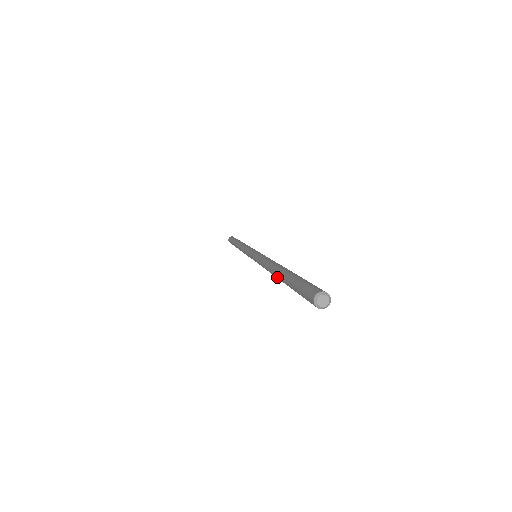
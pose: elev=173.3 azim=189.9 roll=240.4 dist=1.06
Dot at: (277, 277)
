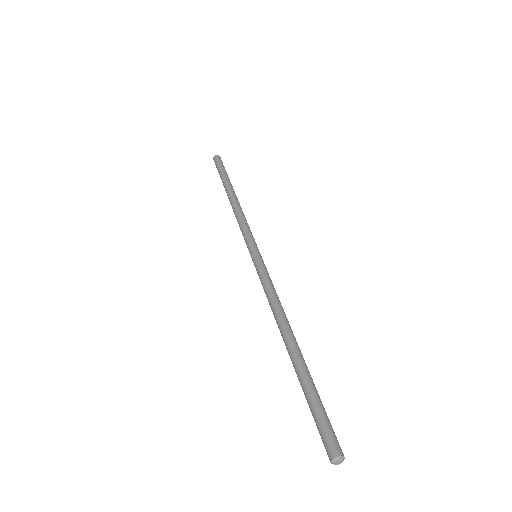
Dot at: (287, 350)
